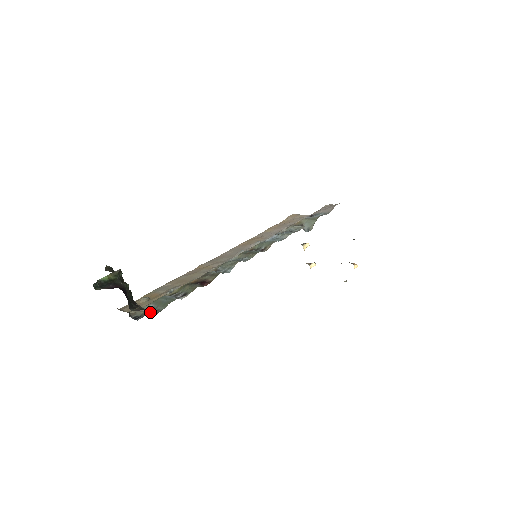
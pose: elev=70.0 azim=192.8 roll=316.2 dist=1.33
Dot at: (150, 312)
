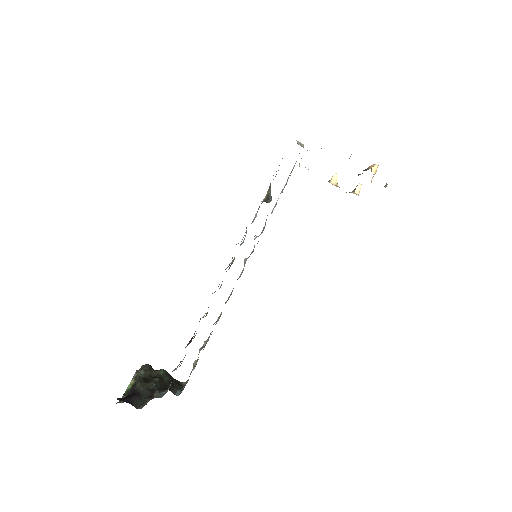
Dot at: occluded
